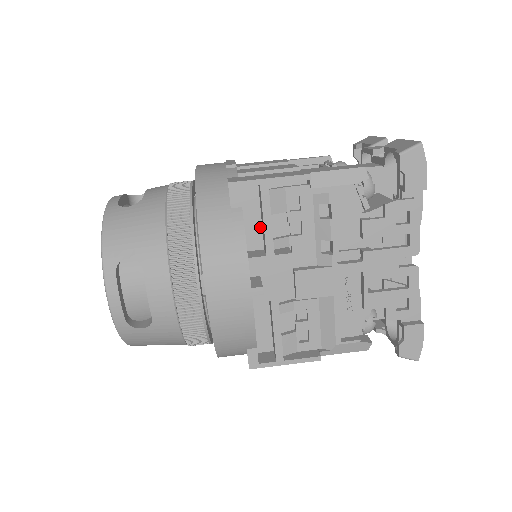
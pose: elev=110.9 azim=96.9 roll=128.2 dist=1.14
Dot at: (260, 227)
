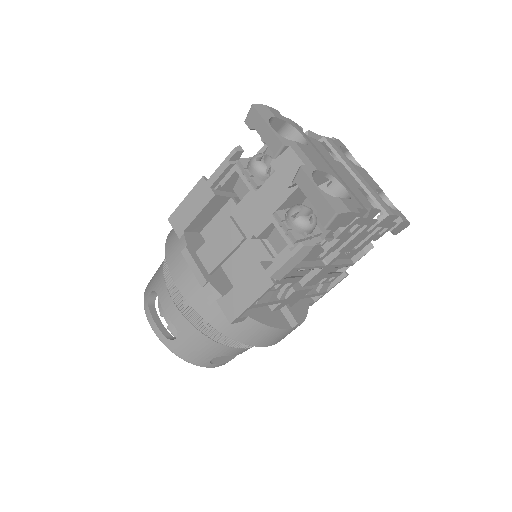
Dot at: occluded
